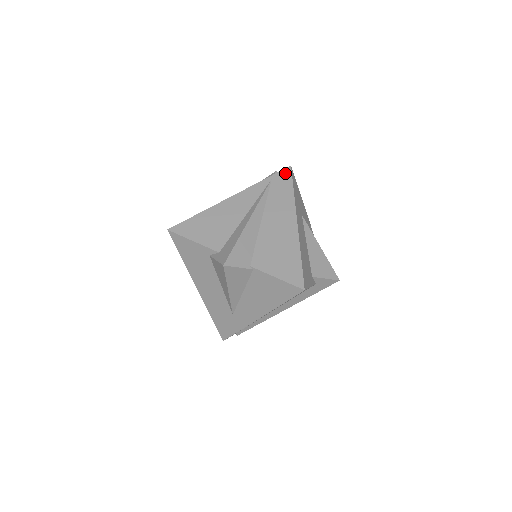
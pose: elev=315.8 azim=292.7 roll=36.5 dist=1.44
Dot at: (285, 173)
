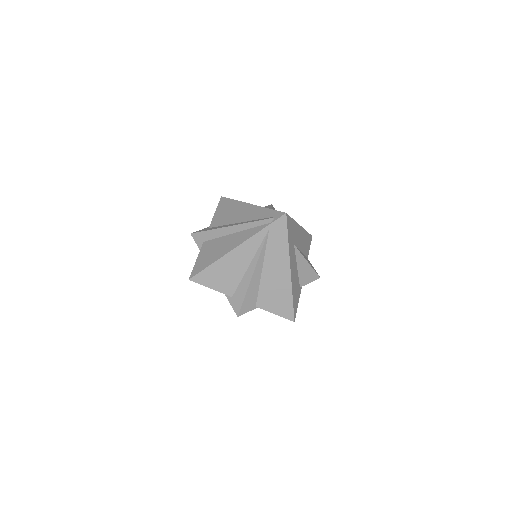
Dot at: (281, 222)
